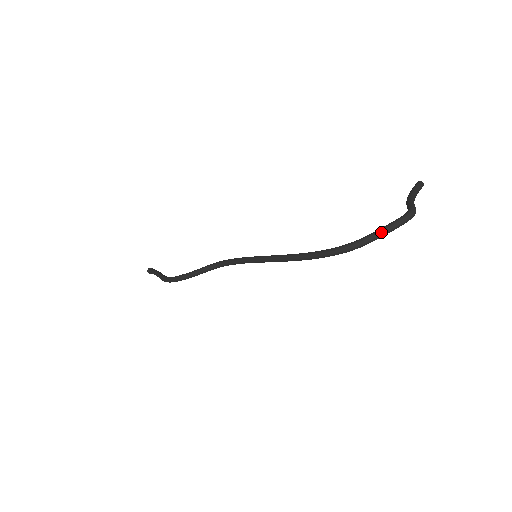
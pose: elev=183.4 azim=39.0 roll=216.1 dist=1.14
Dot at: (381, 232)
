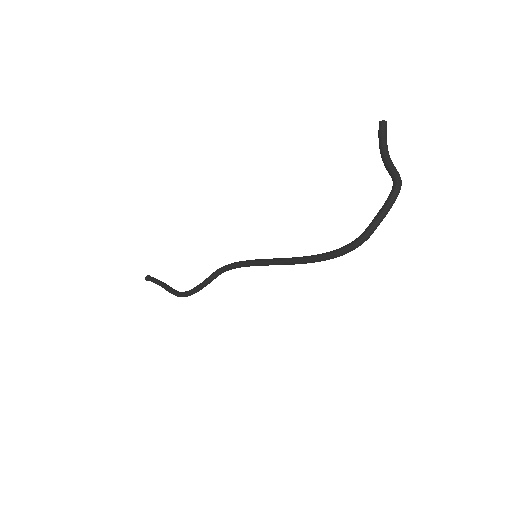
Dot at: (379, 220)
